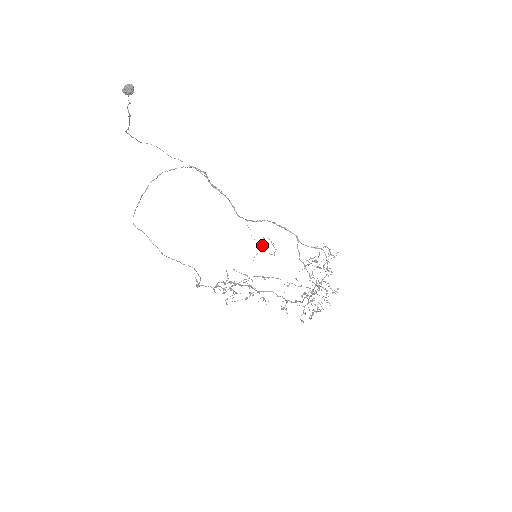
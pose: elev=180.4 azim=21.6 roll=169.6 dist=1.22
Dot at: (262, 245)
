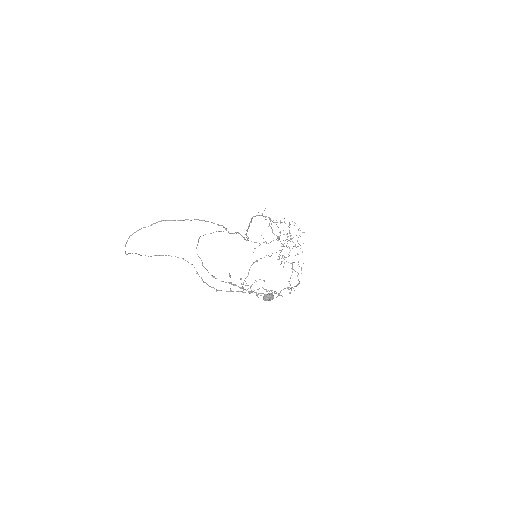
Dot at: (255, 242)
